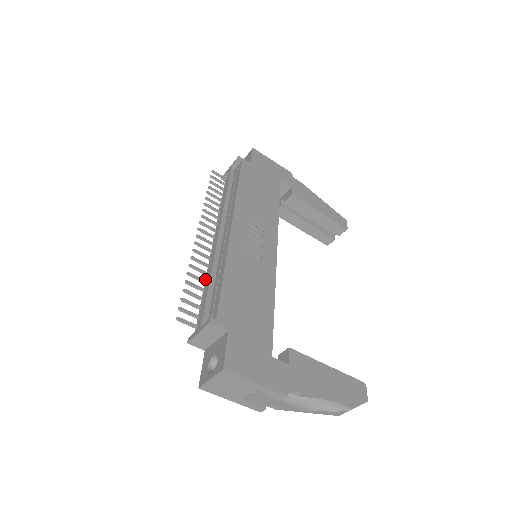
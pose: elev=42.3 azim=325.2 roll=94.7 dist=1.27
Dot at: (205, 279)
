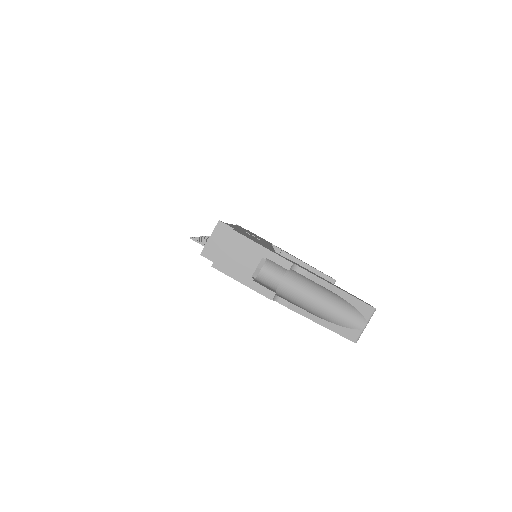
Dot at: occluded
